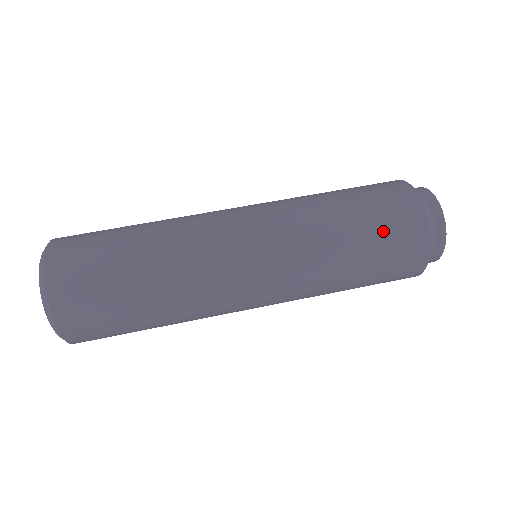
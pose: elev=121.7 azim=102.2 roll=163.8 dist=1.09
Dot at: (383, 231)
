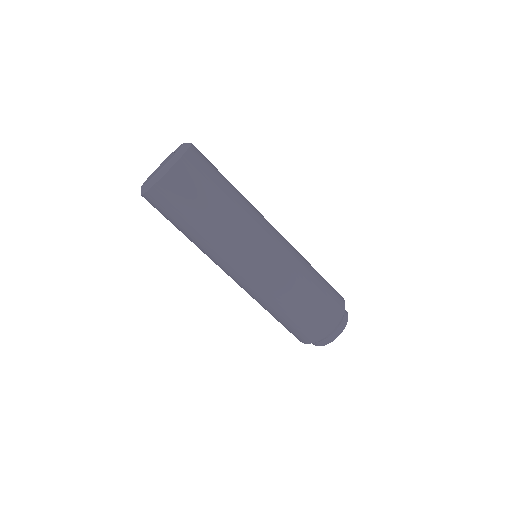
Dot at: (285, 327)
